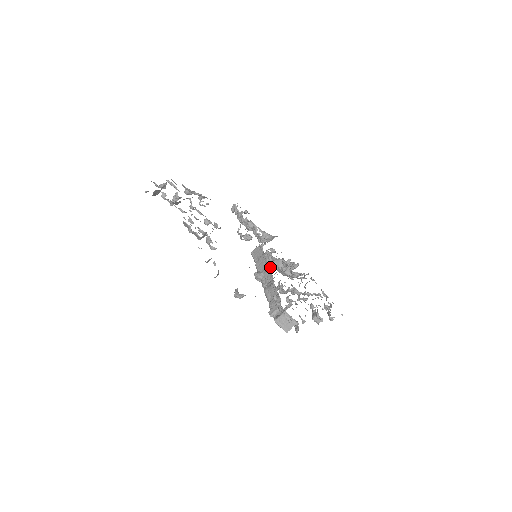
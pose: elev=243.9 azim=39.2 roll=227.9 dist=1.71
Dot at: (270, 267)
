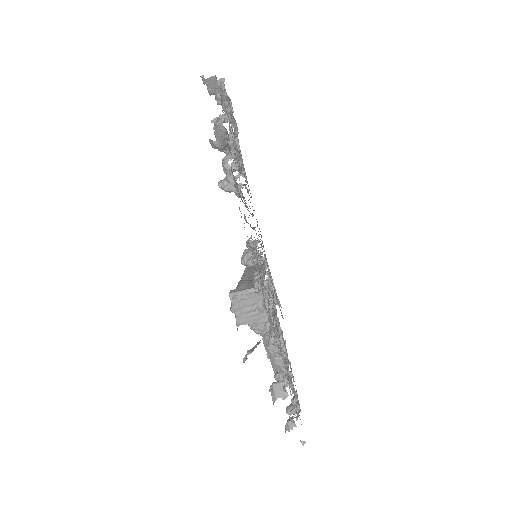
Dot at: occluded
